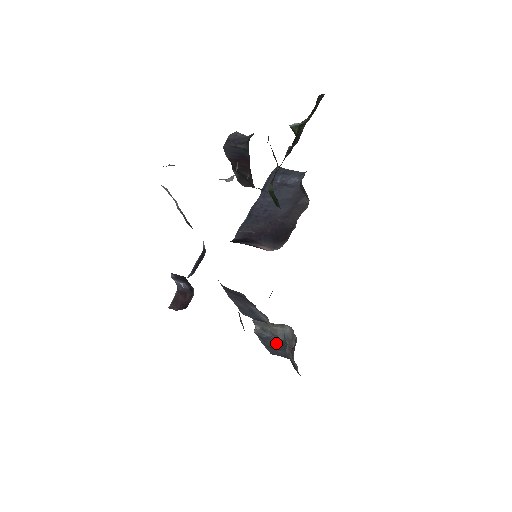
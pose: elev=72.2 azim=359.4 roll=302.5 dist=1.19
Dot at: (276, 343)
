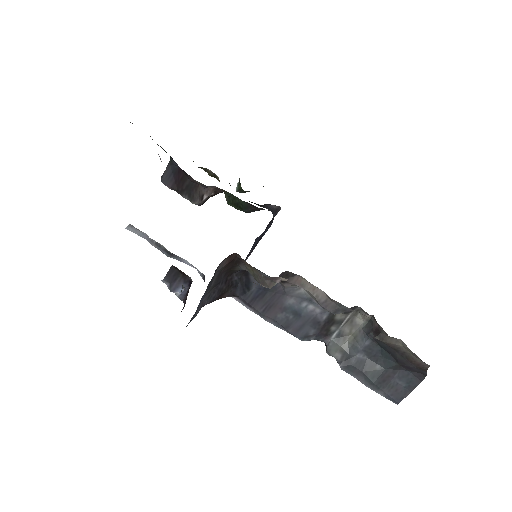
Dot at: (376, 364)
